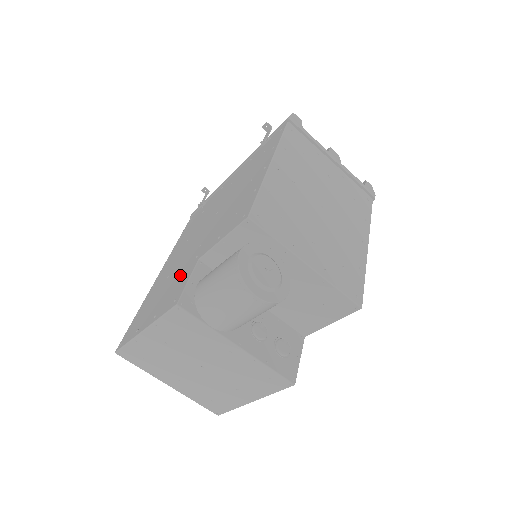
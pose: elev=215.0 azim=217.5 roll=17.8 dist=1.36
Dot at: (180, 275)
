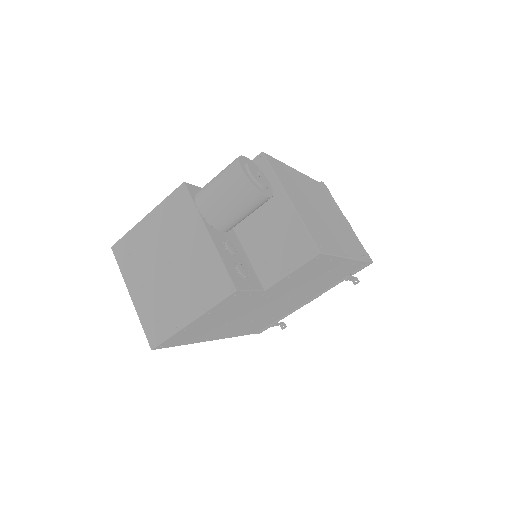
Dot at: occluded
